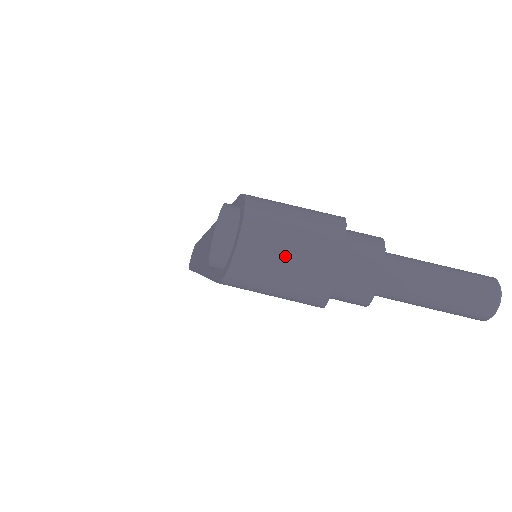
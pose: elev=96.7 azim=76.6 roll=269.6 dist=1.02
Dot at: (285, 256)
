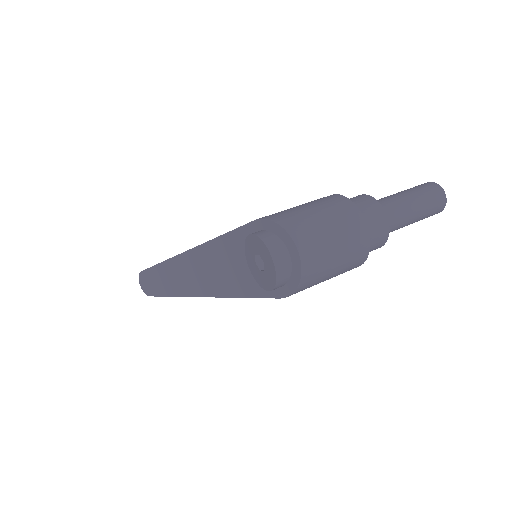
Dot at: (335, 250)
